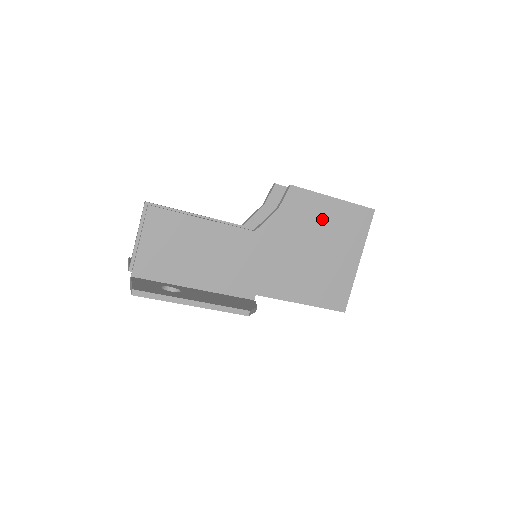
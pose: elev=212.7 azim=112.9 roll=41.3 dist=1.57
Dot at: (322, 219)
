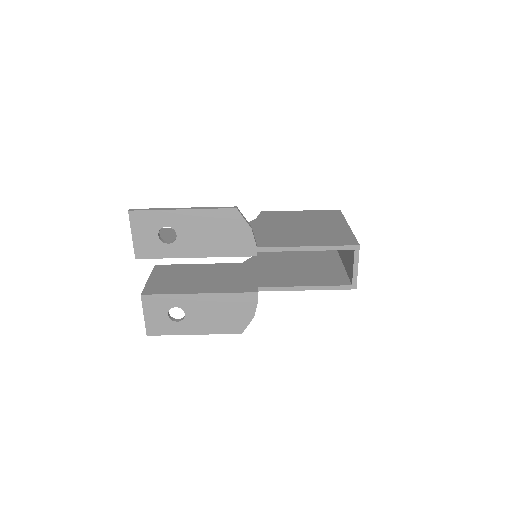
Dot at: (297, 217)
